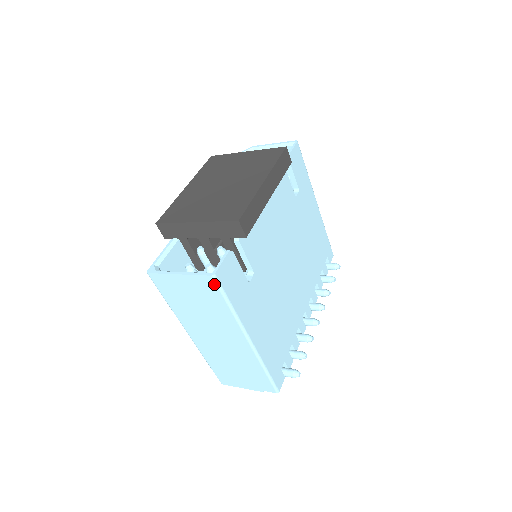
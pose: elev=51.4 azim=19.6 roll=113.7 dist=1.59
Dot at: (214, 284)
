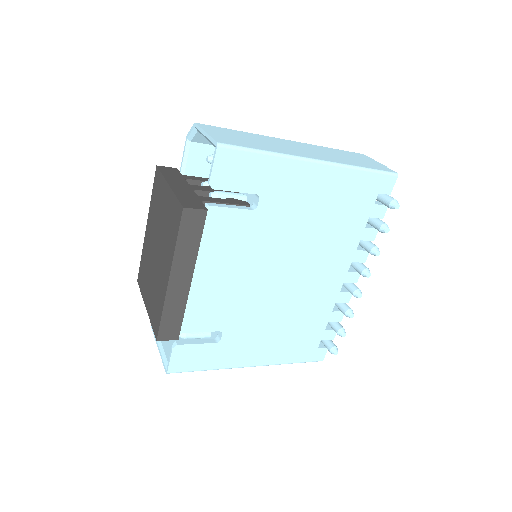
Dot at: (176, 371)
